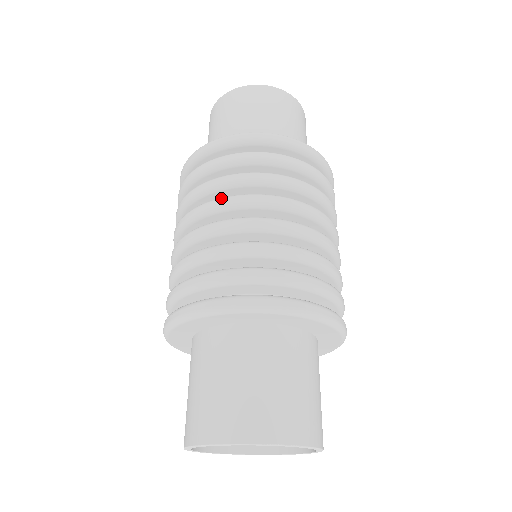
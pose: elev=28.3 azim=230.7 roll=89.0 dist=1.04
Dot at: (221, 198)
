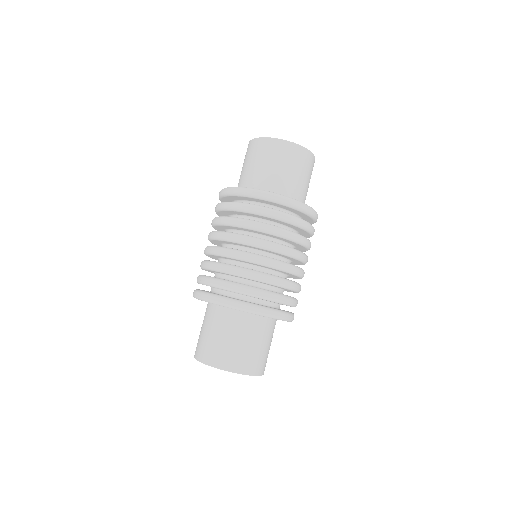
Dot at: (274, 244)
